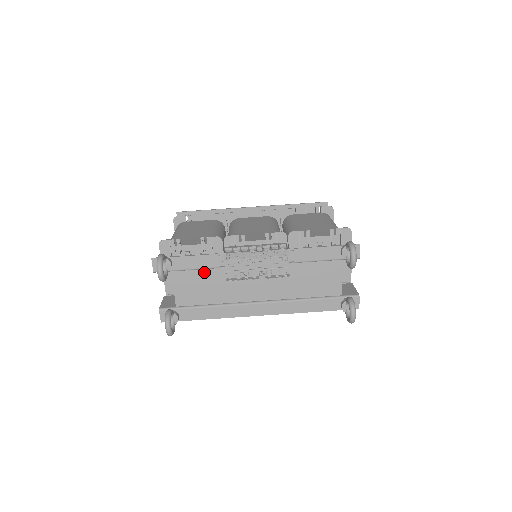
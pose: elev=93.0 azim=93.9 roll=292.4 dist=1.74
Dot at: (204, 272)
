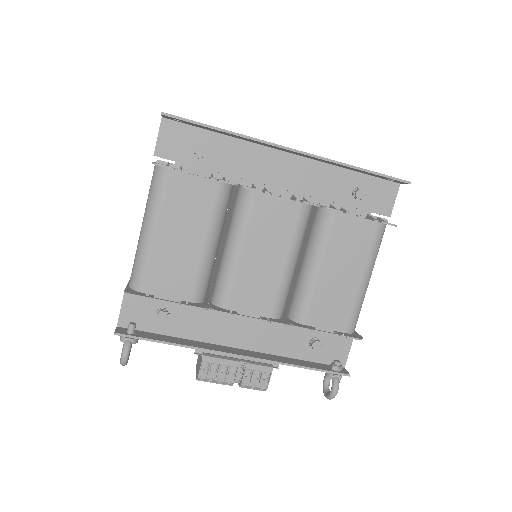
Dot at: (177, 334)
